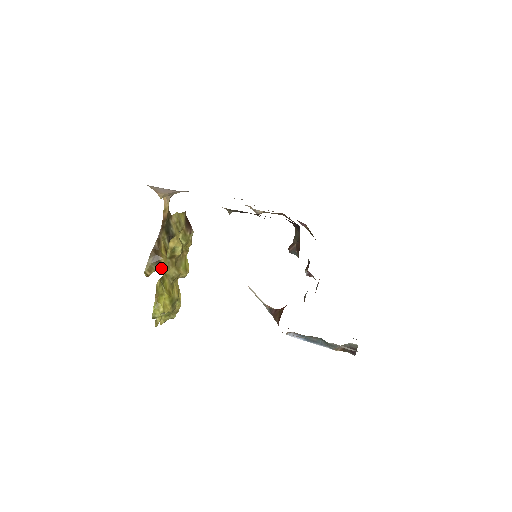
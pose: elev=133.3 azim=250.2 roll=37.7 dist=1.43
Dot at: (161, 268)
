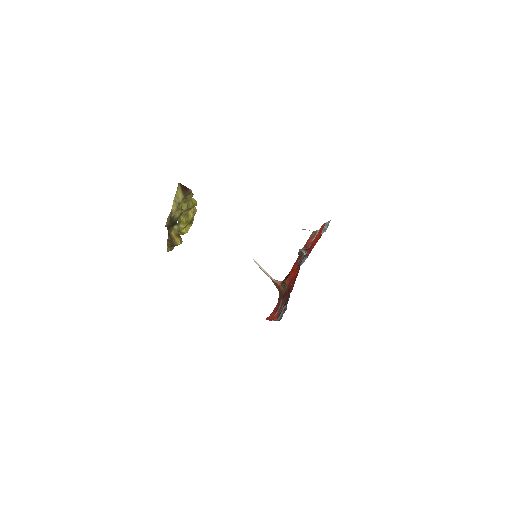
Dot at: occluded
